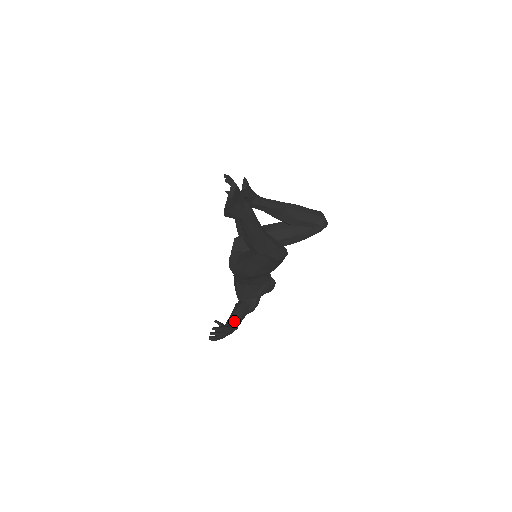
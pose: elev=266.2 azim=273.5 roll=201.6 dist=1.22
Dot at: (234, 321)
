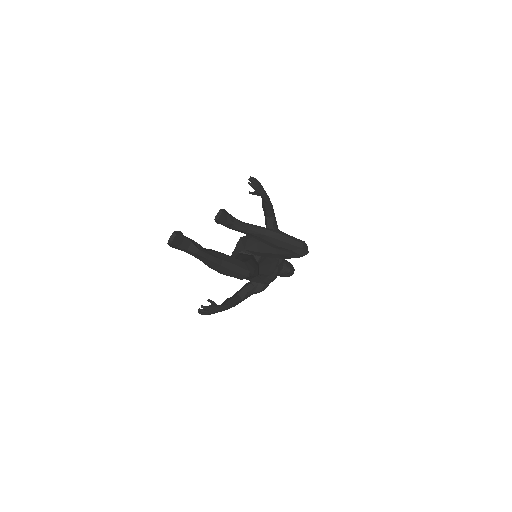
Dot at: (232, 300)
